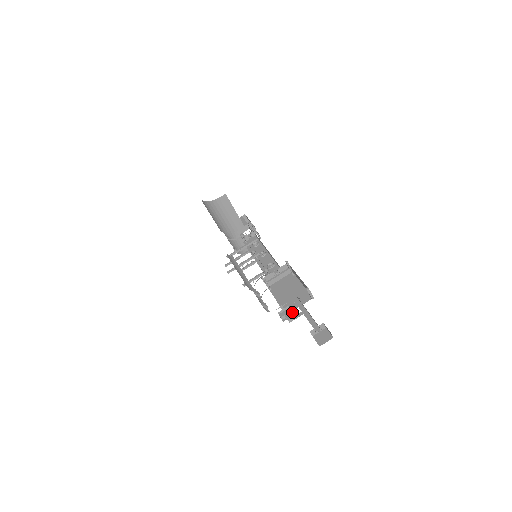
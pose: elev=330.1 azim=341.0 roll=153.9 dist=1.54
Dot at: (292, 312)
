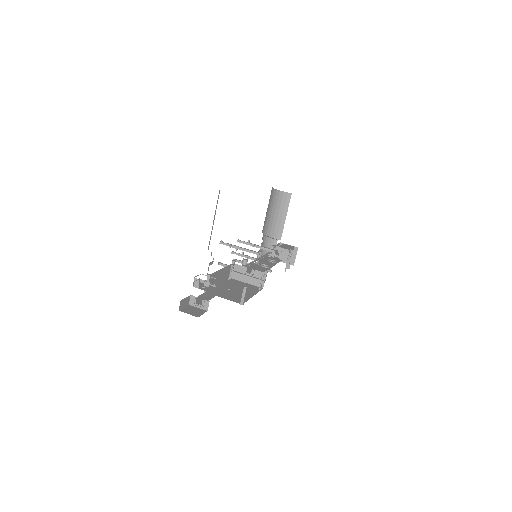
Dot at: (208, 285)
